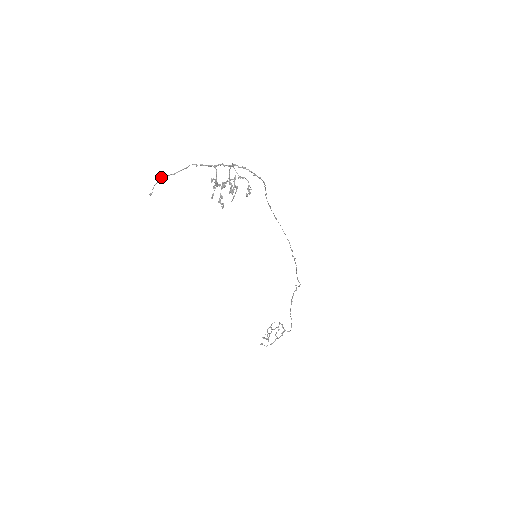
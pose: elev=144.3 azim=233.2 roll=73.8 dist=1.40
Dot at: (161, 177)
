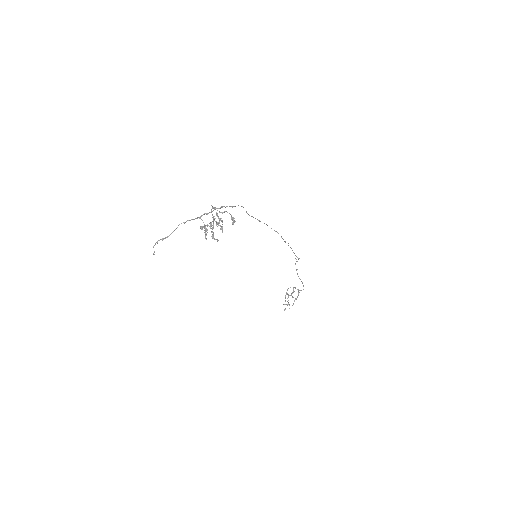
Dot at: occluded
